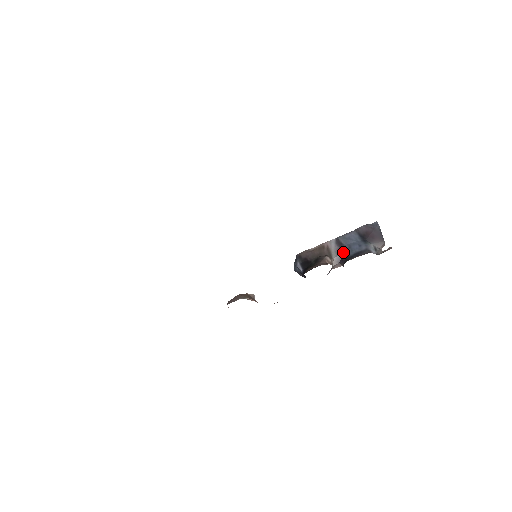
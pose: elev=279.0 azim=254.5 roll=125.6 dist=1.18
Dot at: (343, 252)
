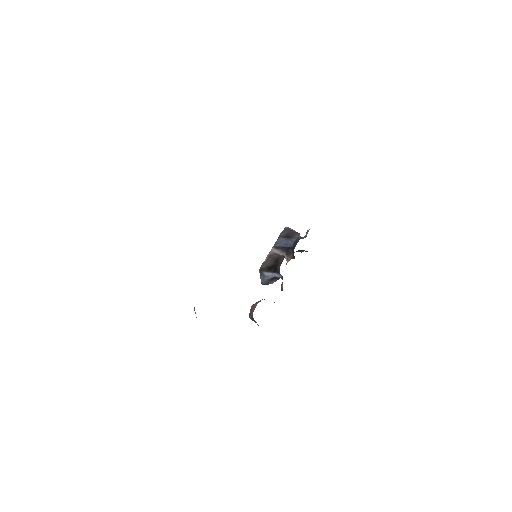
Dot at: (285, 249)
